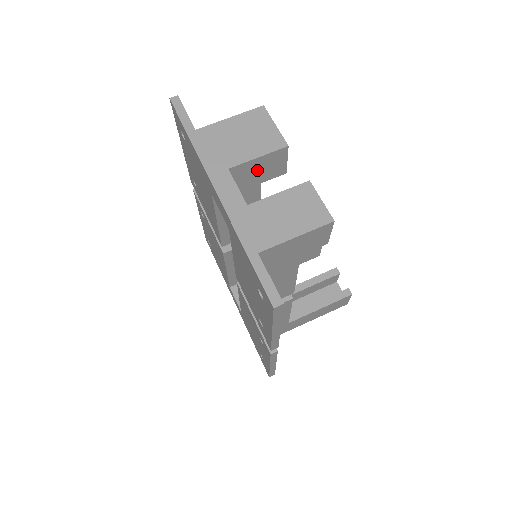
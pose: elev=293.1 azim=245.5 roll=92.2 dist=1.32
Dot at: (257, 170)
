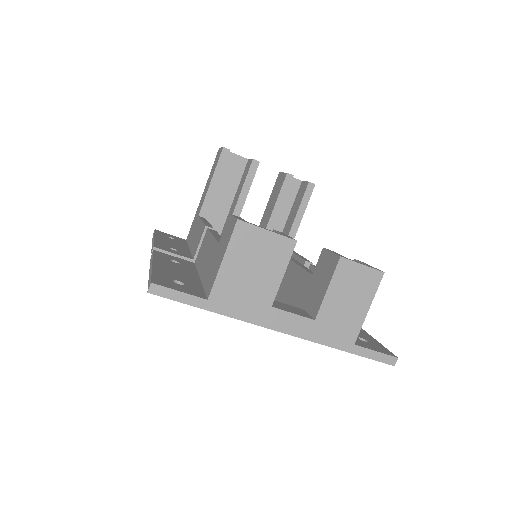
Dot at: occluded
